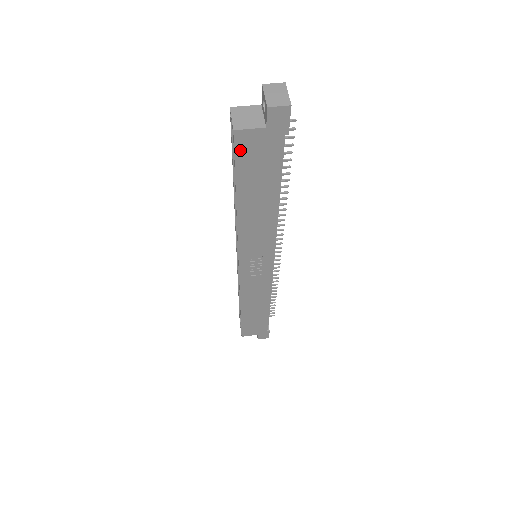
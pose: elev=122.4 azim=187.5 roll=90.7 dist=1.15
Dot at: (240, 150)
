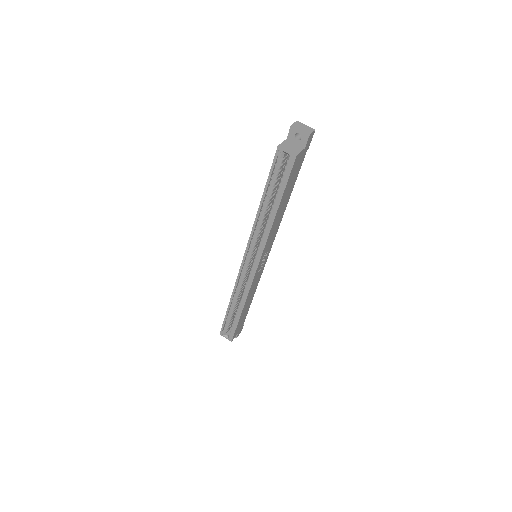
Dot at: (293, 169)
